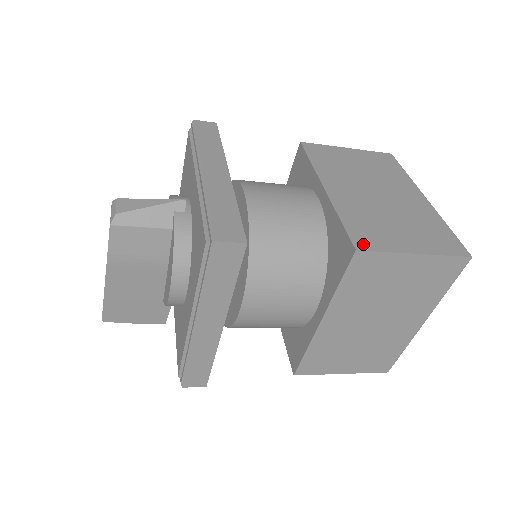
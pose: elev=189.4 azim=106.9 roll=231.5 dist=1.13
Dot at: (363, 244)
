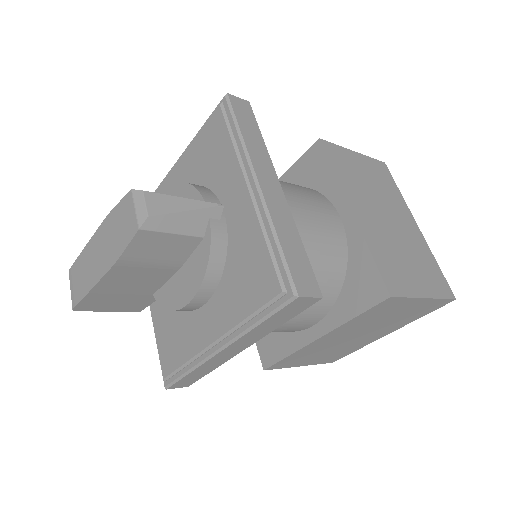
Dot at: (393, 288)
